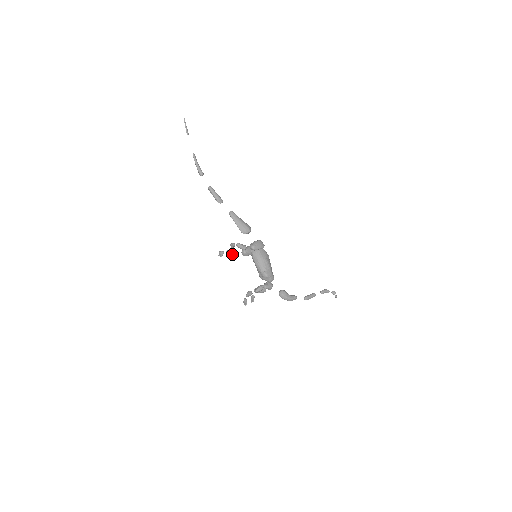
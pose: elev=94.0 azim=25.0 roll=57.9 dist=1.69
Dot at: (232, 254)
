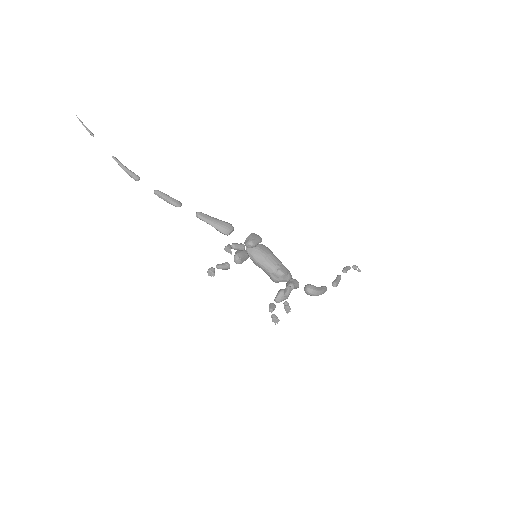
Dot at: (225, 266)
